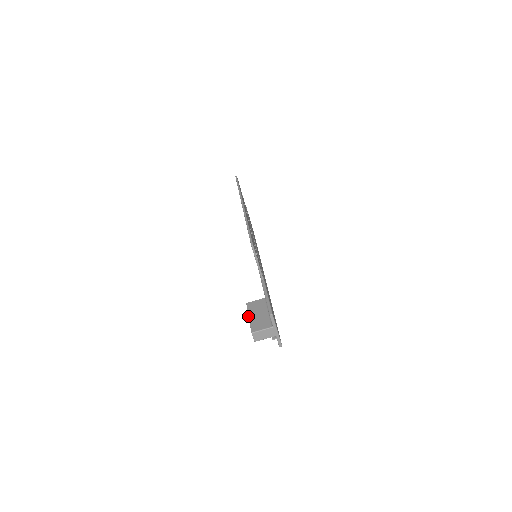
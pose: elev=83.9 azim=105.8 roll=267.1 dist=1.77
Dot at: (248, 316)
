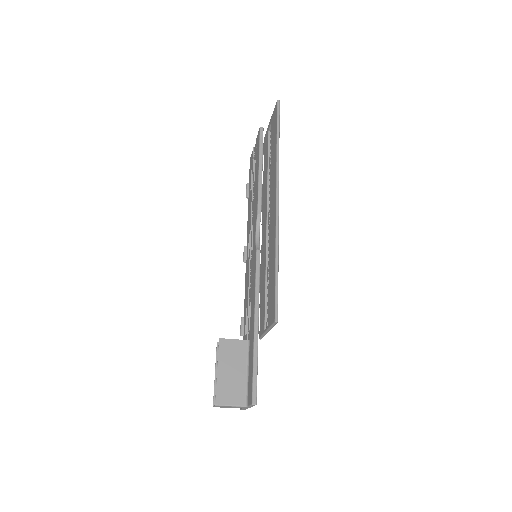
Dot at: (217, 368)
